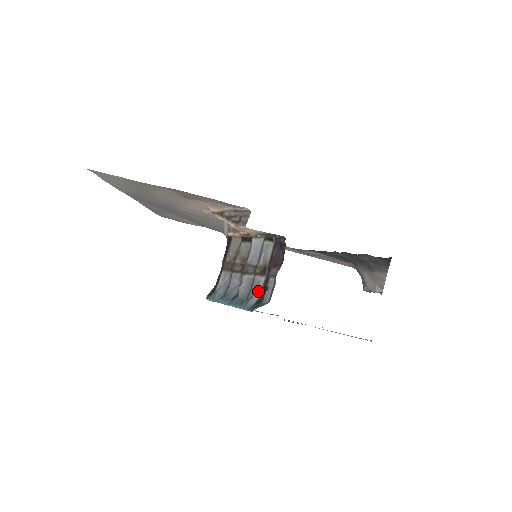
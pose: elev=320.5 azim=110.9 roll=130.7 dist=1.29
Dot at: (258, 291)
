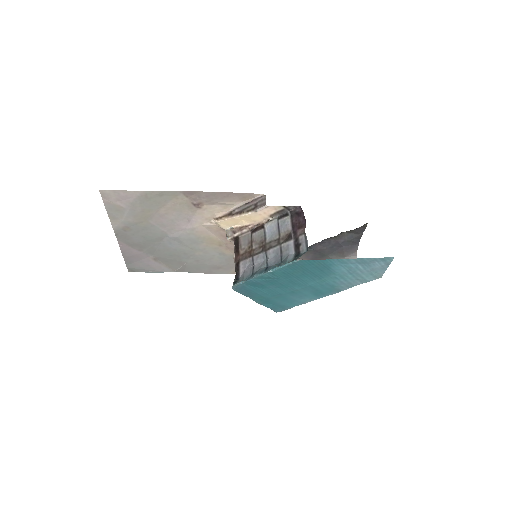
Dot at: (291, 251)
